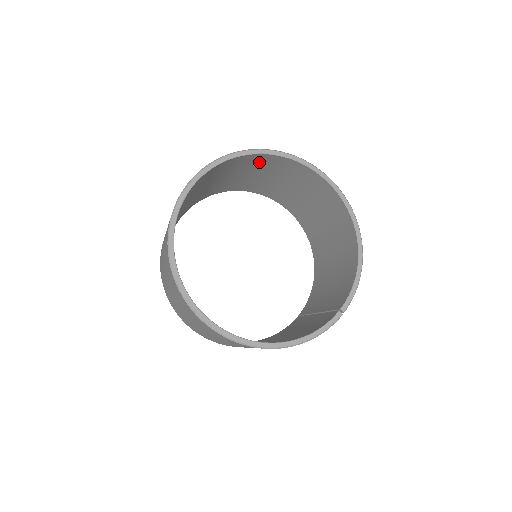
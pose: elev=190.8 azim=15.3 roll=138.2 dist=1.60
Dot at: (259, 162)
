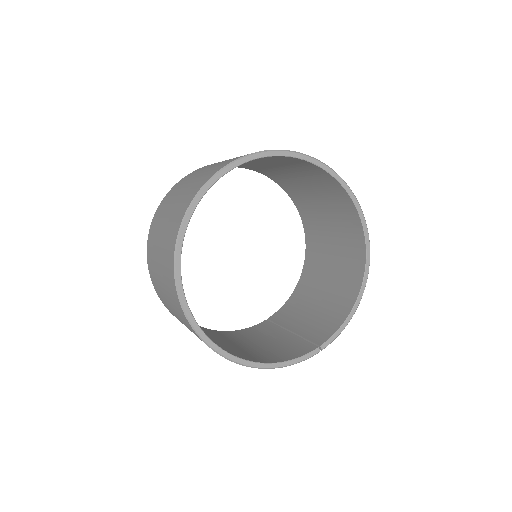
Dot at: (301, 165)
